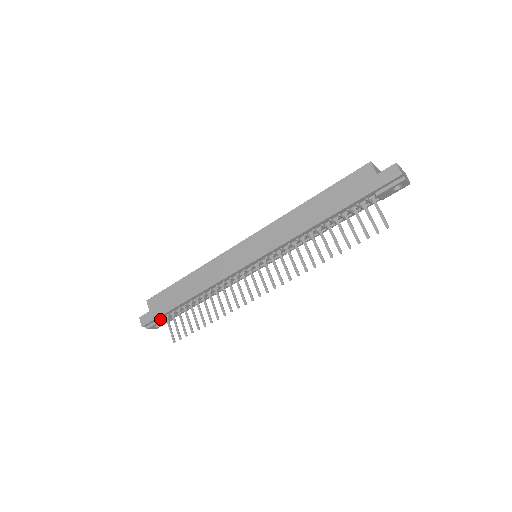
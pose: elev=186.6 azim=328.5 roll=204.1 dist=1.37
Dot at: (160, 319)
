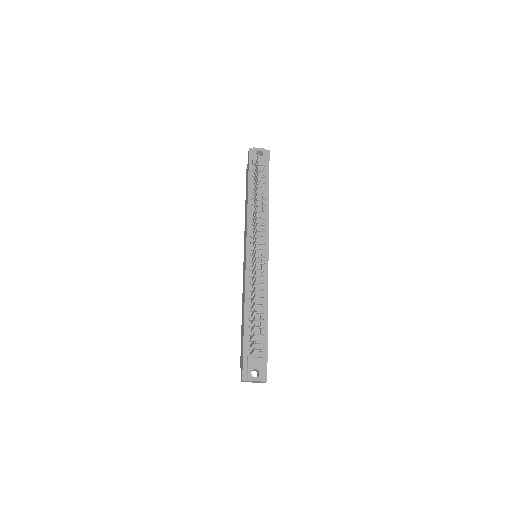
Dot at: (247, 360)
